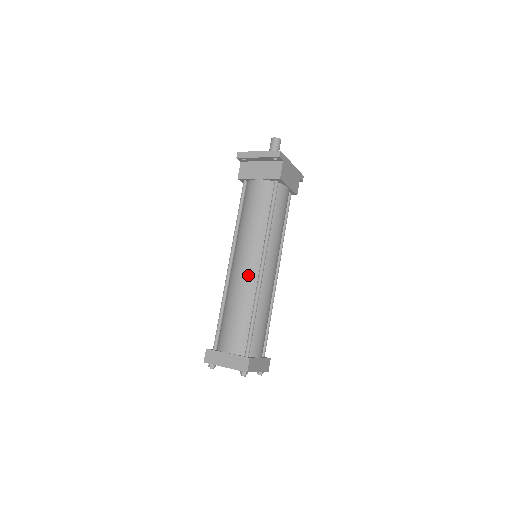
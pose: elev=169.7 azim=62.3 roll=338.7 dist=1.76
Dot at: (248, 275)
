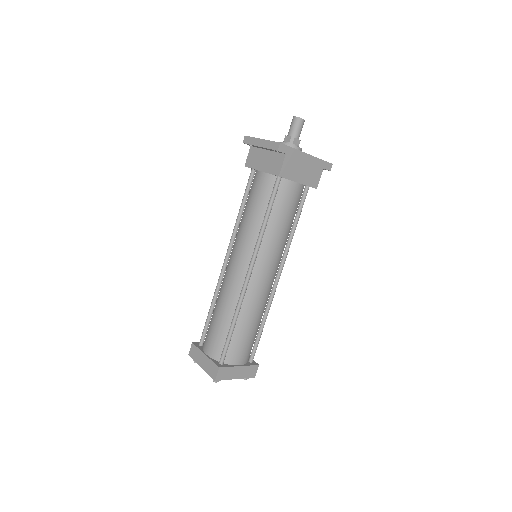
Dot at: (234, 280)
